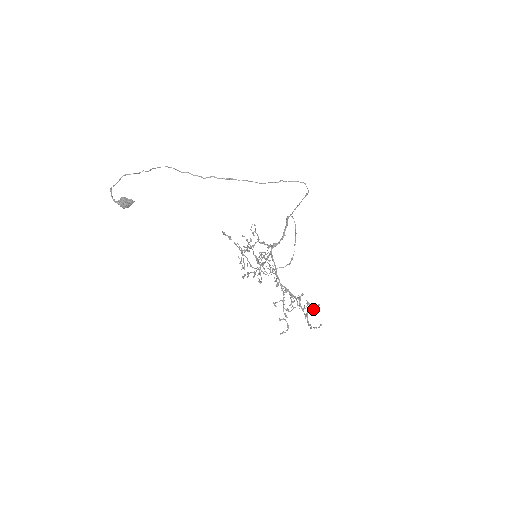
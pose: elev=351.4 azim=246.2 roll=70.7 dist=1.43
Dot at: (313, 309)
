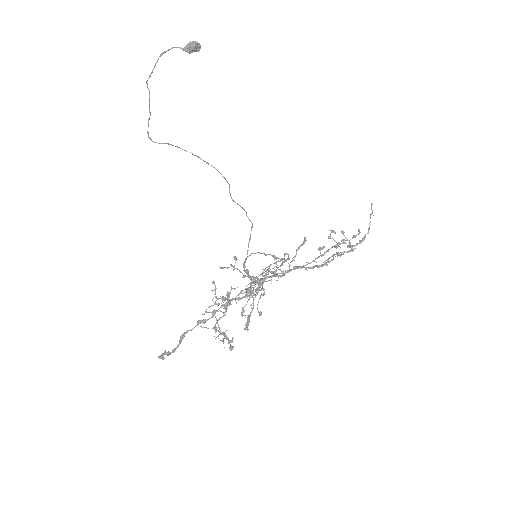
Dot at: (350, 242)
